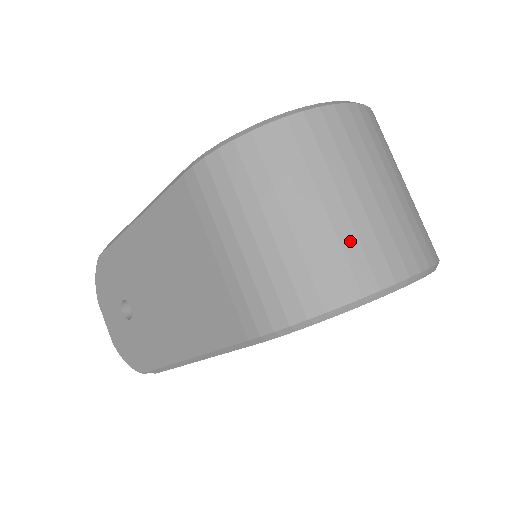
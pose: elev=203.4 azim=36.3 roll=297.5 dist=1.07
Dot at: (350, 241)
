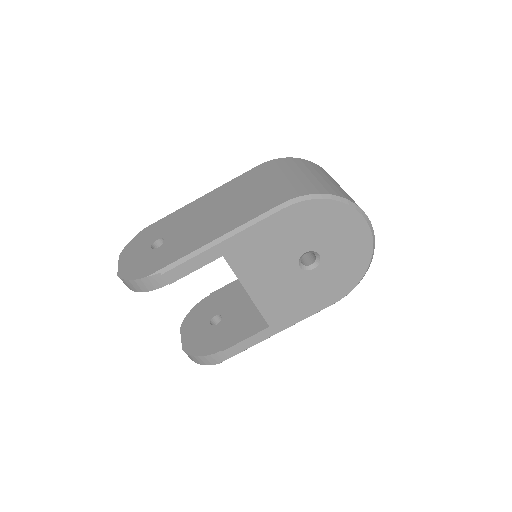
Dot at: (341, 190)
